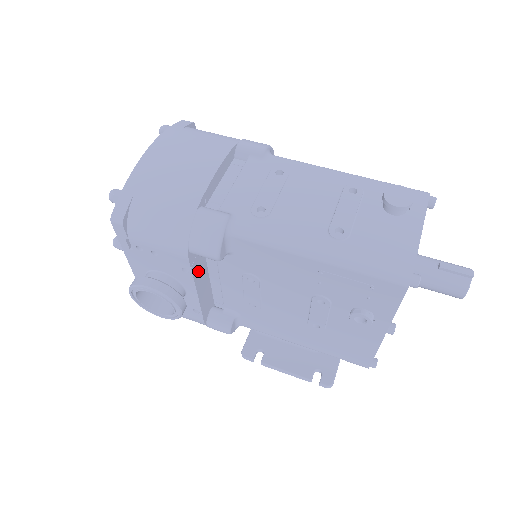
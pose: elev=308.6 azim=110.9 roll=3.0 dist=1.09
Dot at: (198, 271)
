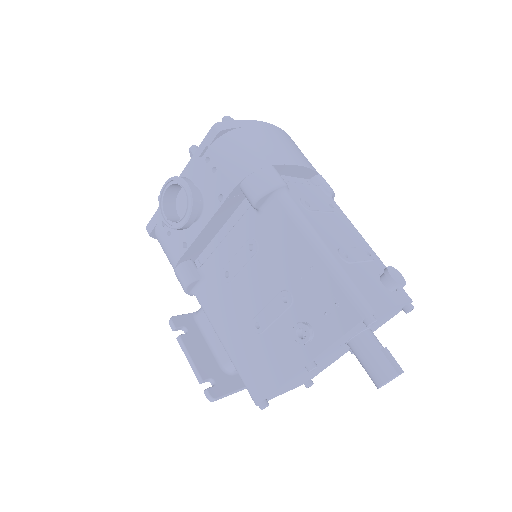
Dot at: (224, 210)
